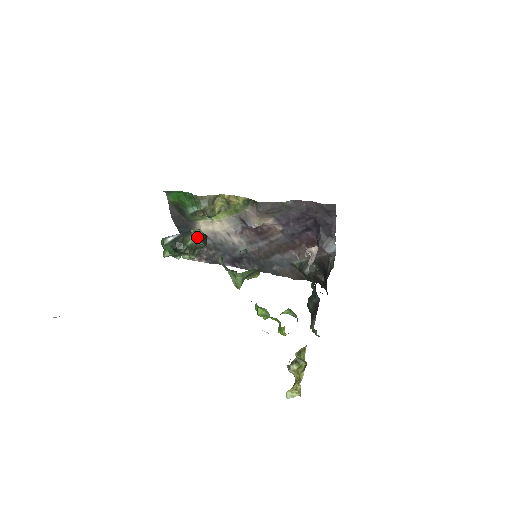
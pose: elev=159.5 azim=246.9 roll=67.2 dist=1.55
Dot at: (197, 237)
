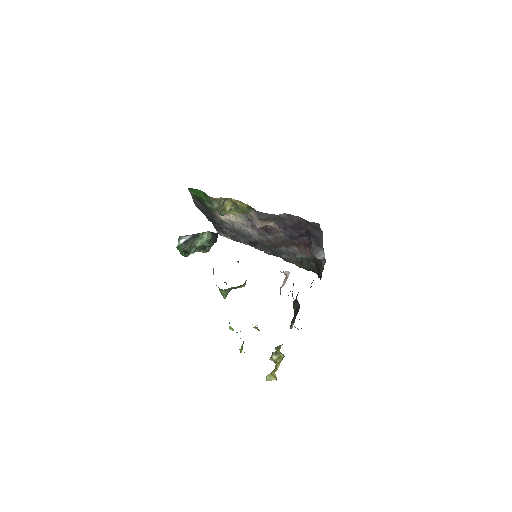
Dot at: (205, 239)
